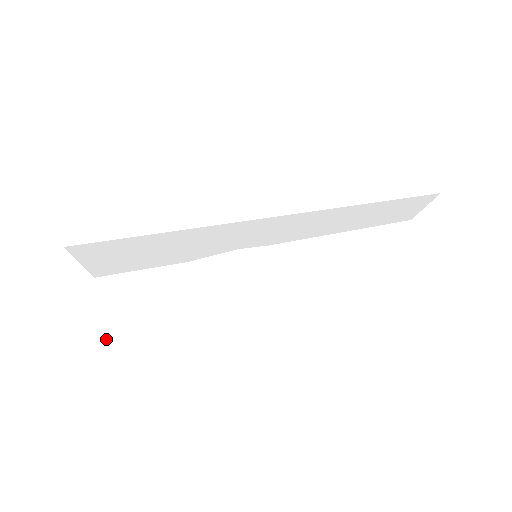
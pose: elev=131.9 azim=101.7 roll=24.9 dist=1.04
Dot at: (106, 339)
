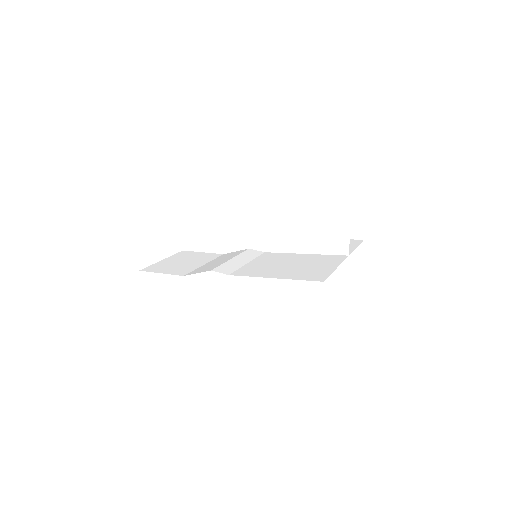
Dot at: (165, 260)
